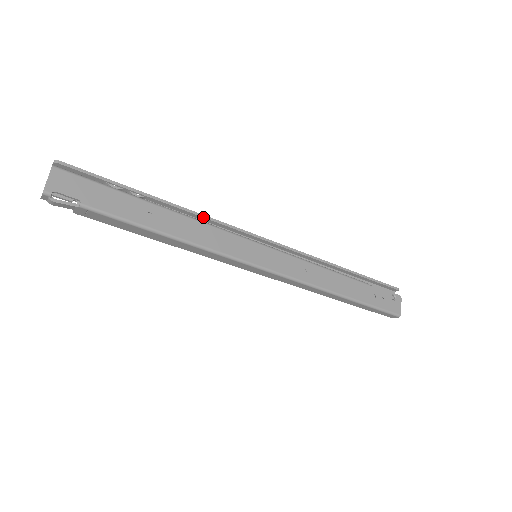
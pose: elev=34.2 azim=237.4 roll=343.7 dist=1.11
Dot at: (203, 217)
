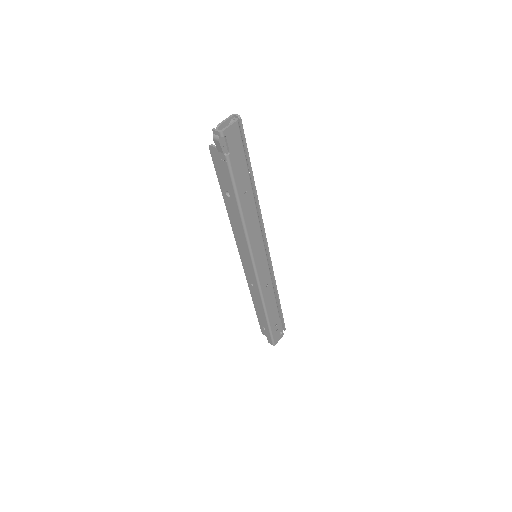
Dot at: (260, 214)
